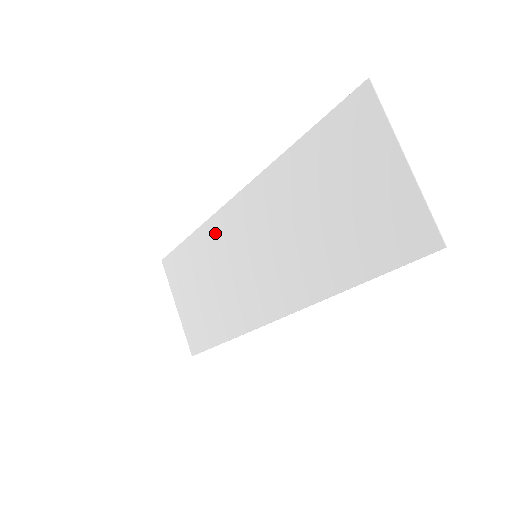
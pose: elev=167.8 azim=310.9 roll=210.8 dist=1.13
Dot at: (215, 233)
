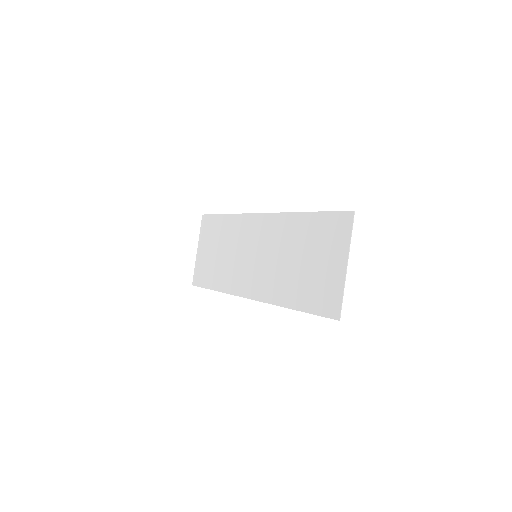
Dot at: (241, 225)
